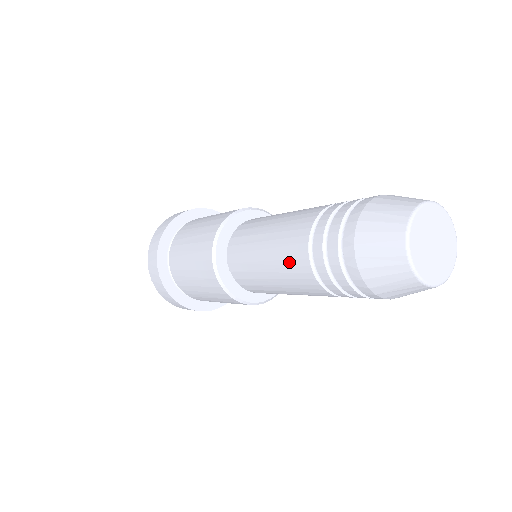
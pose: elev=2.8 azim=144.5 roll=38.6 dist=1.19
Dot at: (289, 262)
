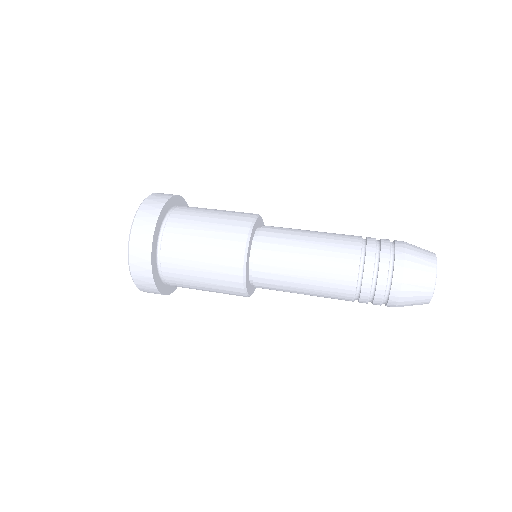
Dot at: (335, 276)
